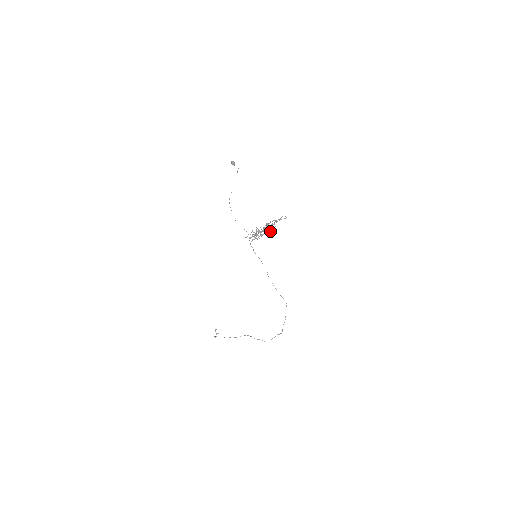
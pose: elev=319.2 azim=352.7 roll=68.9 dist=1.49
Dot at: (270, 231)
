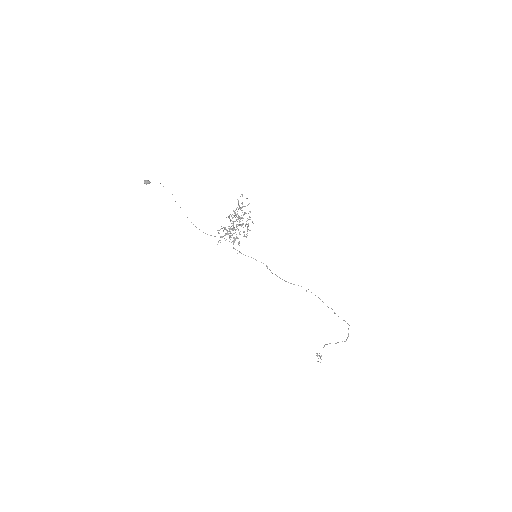
Dot at: (252, 221)
